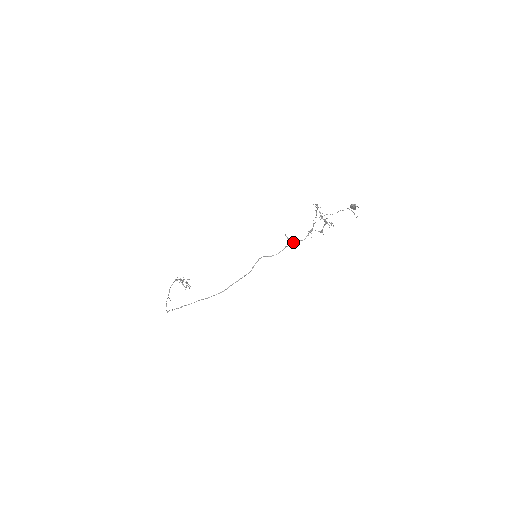
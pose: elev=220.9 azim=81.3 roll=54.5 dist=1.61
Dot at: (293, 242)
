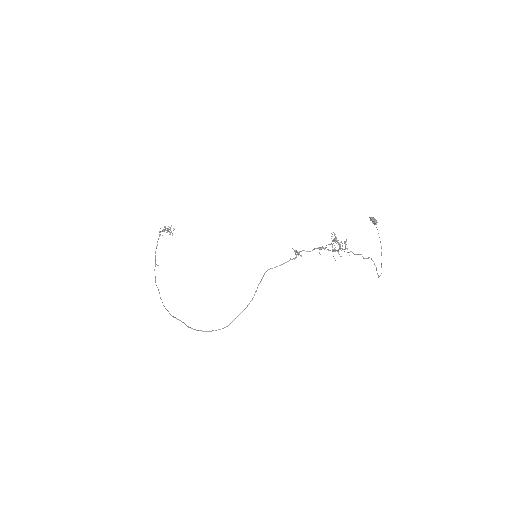
Dot at: (299, 253)
